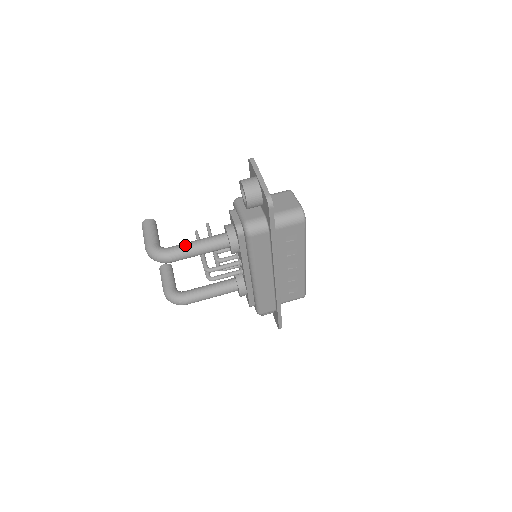
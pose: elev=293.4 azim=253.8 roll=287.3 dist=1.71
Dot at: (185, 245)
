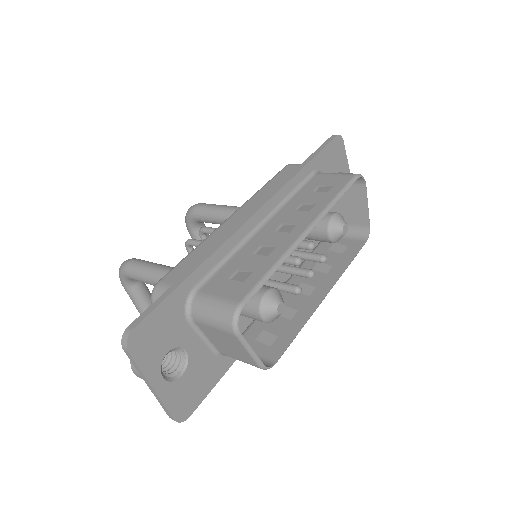
Dot at: occluded
